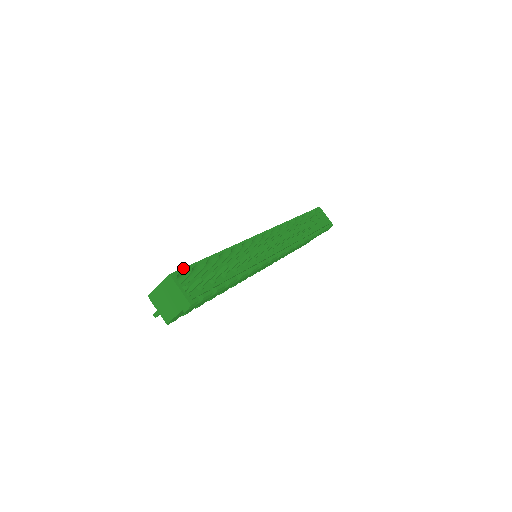
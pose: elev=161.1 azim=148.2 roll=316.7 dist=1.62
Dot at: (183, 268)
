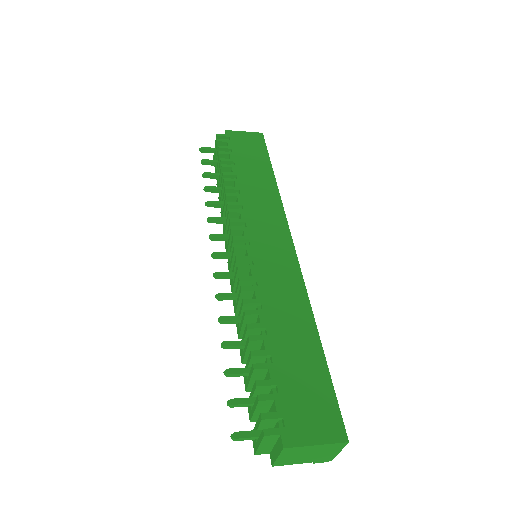
Dot at: occluded
